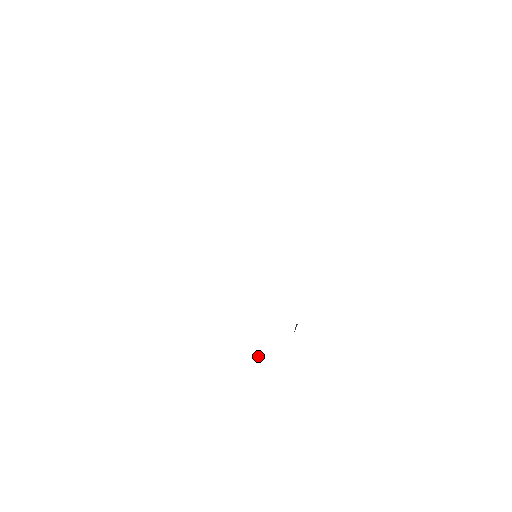
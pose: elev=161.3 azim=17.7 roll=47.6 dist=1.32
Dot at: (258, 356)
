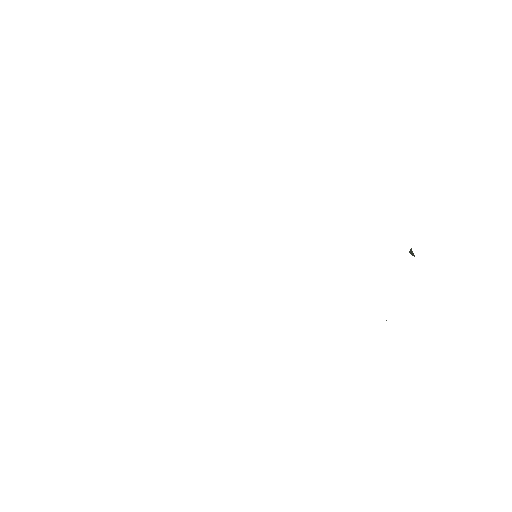
Dot at: occluded
